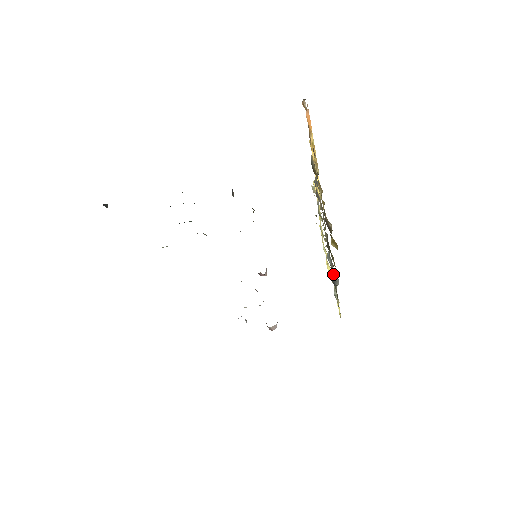
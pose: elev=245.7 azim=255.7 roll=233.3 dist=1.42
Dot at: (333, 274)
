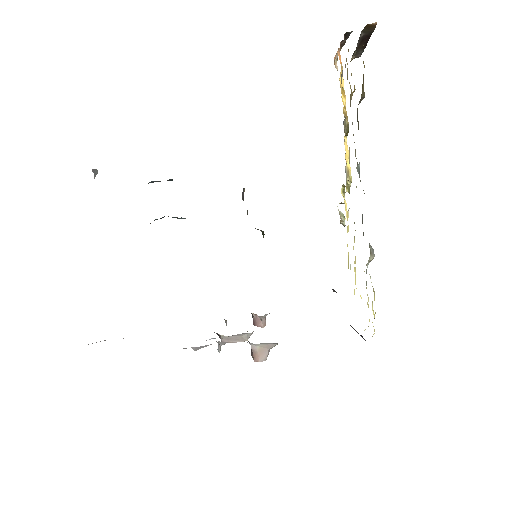
Dot at: occluded
